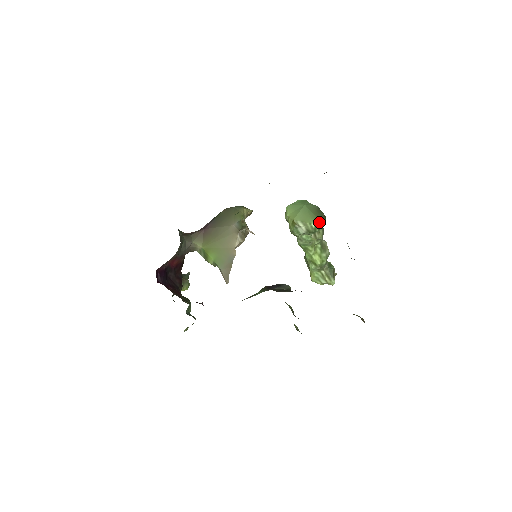
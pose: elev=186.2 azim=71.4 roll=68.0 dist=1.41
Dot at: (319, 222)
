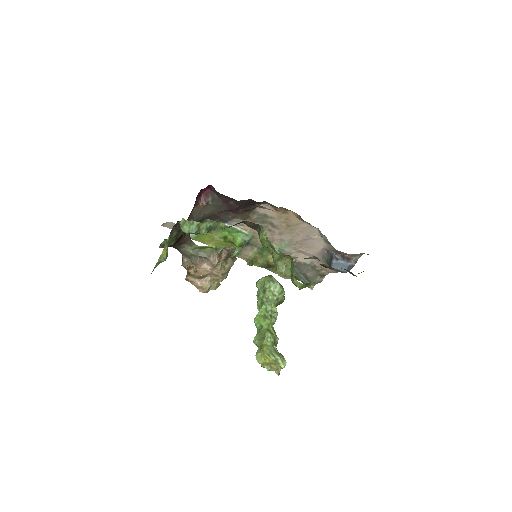
Dot at: occluded
